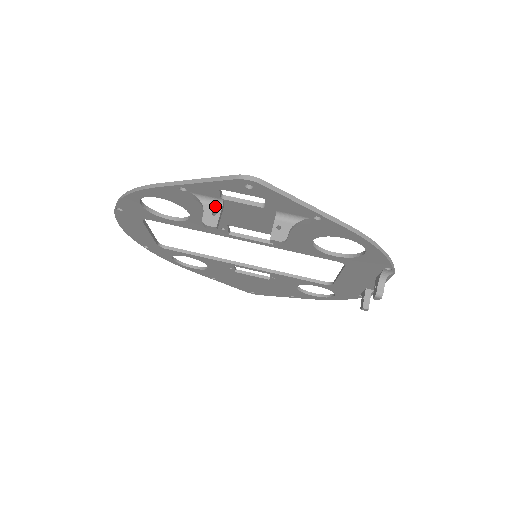
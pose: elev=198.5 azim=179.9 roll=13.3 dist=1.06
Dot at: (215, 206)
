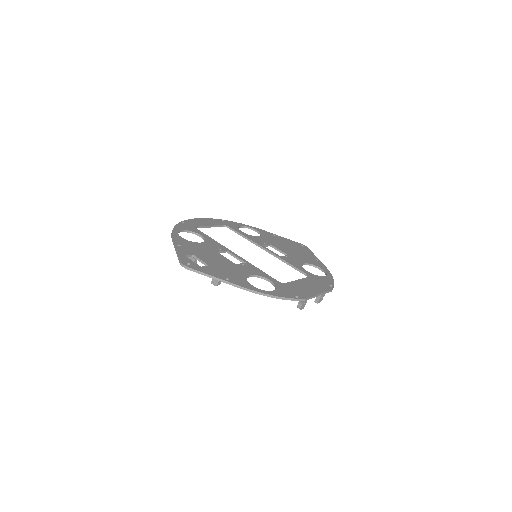
Dot at: (192, 258)
